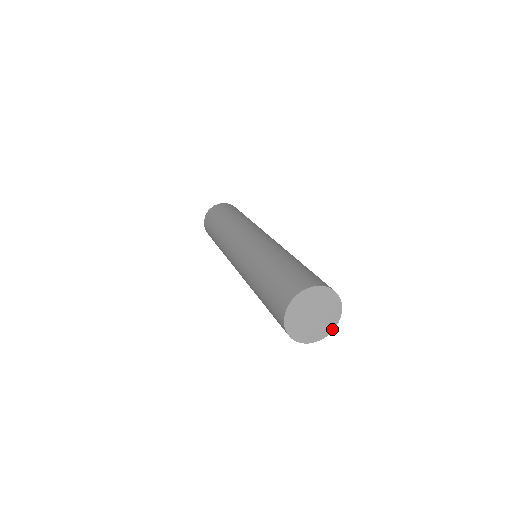
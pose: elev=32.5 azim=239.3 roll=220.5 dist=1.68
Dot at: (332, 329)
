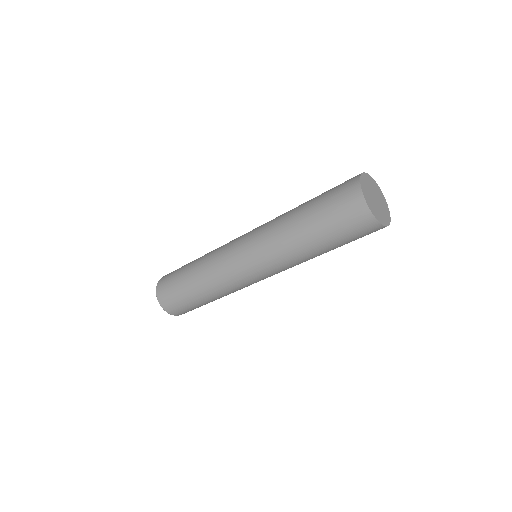
Dot at: (386, 225)
